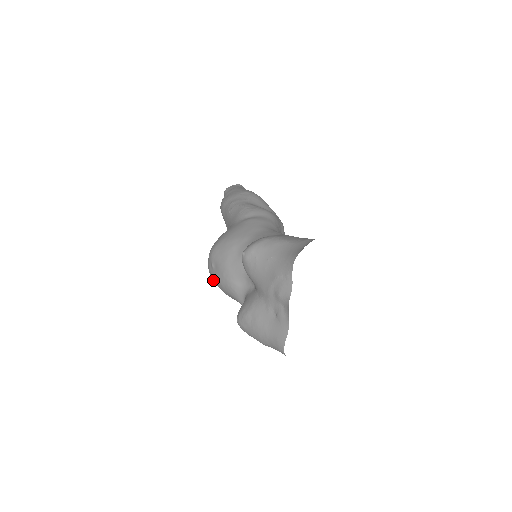
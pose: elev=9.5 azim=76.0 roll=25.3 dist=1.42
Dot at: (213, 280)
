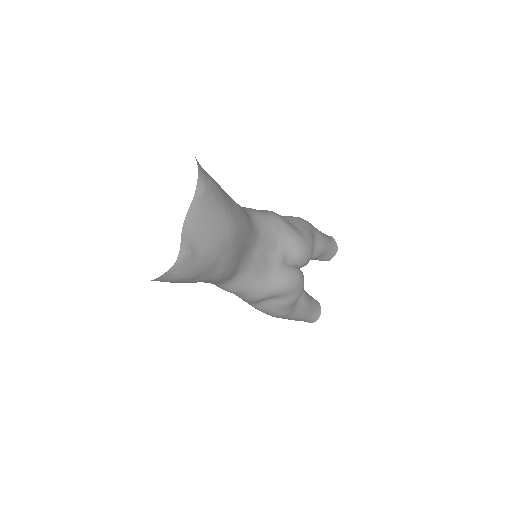
Dot at: occluded
